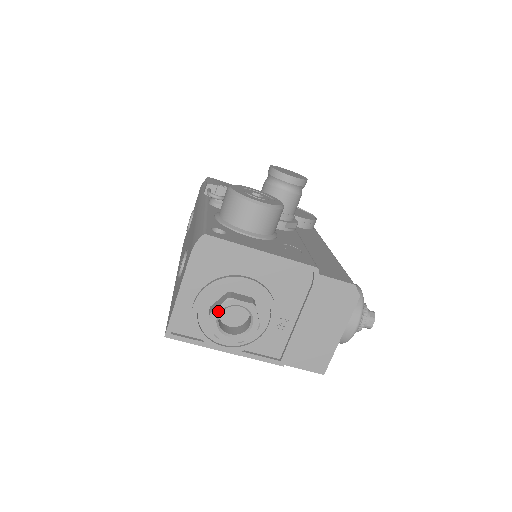
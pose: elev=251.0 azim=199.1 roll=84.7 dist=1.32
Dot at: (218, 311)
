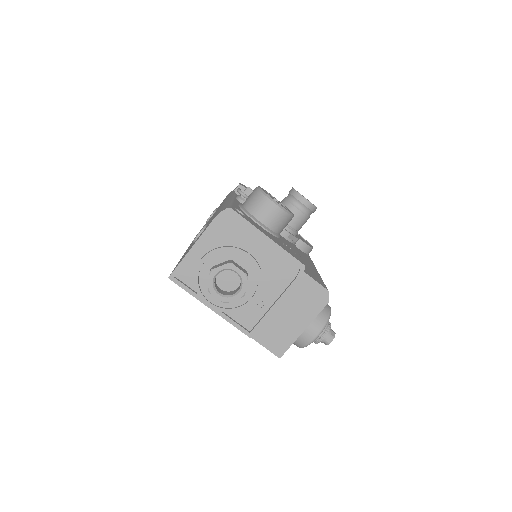
Dot at: (218, 270)
